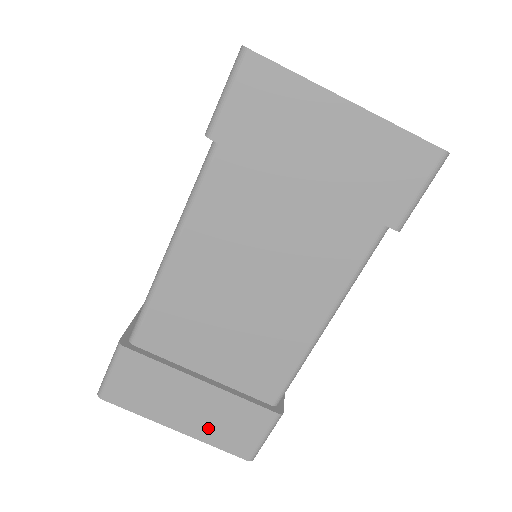
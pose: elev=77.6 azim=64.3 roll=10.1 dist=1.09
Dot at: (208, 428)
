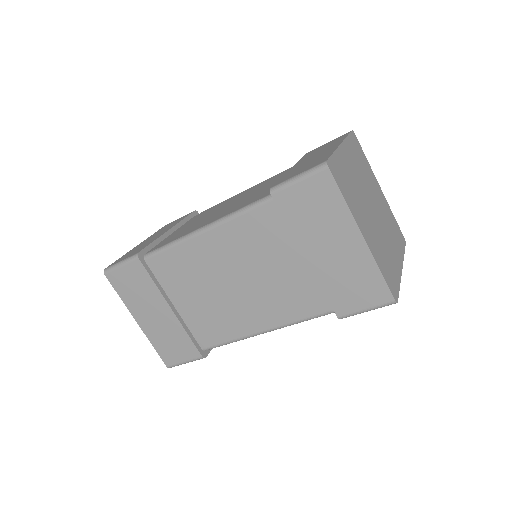
Dot at: (156, 334)
